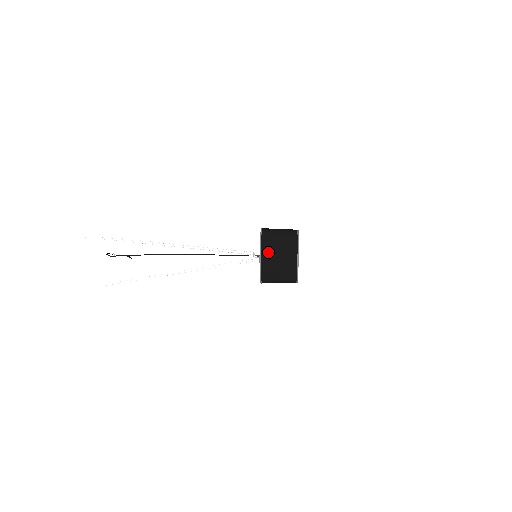
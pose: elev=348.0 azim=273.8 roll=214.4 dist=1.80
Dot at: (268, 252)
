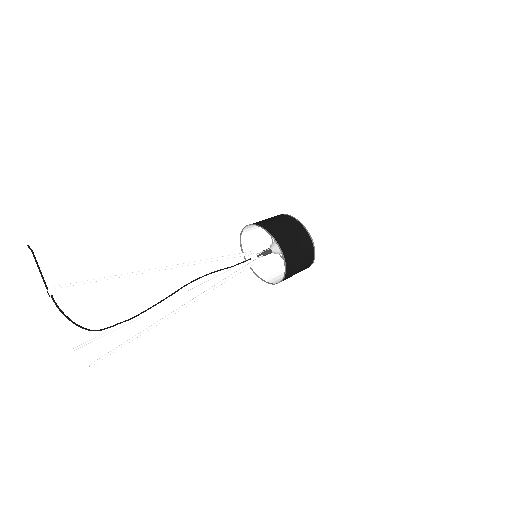
Dot at: (290, 274)
